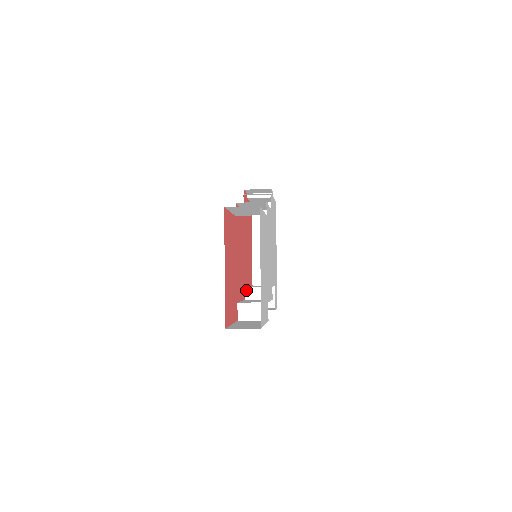
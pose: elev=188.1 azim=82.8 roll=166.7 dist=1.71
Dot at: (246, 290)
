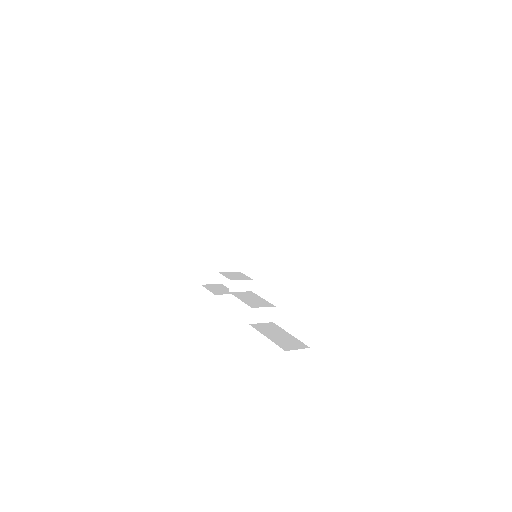
Dot at: (231, 283)
